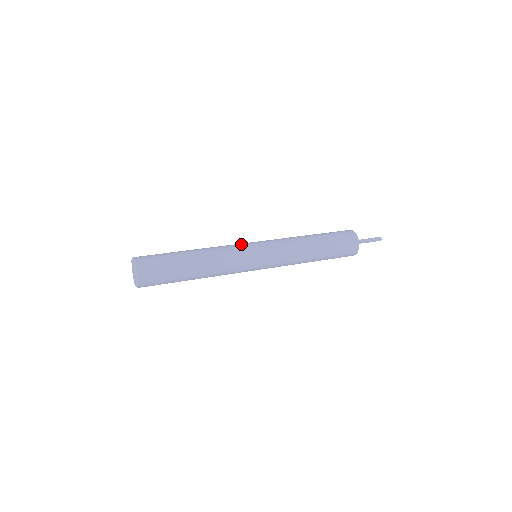
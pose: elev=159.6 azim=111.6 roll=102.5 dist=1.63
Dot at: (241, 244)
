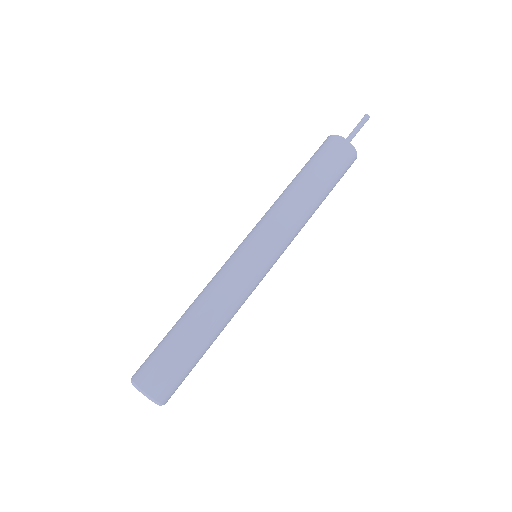
Dot at: (237, 263)
